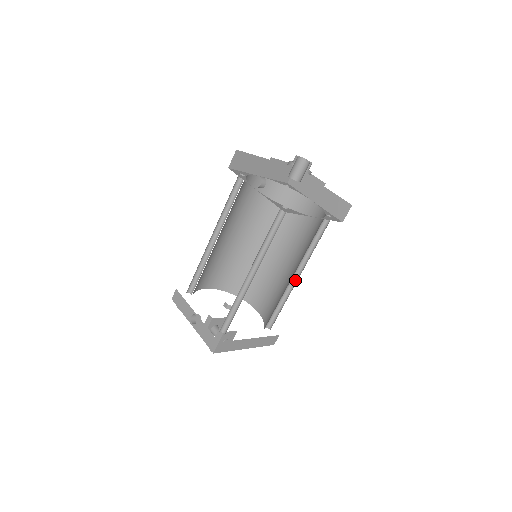
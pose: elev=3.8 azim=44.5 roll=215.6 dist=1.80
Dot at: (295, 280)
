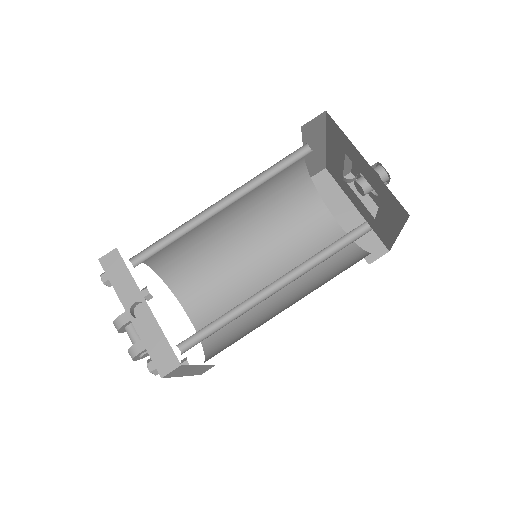
Dot at: occluded
